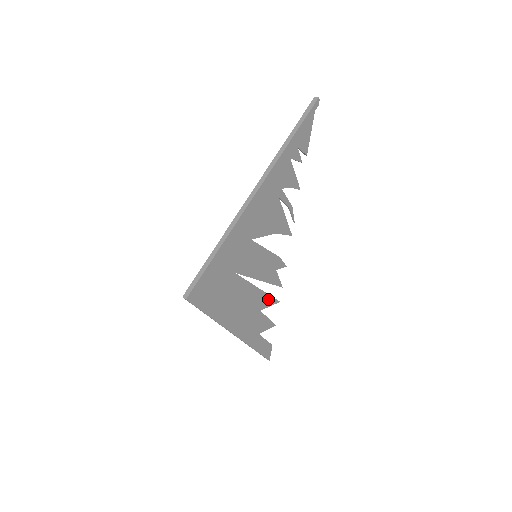
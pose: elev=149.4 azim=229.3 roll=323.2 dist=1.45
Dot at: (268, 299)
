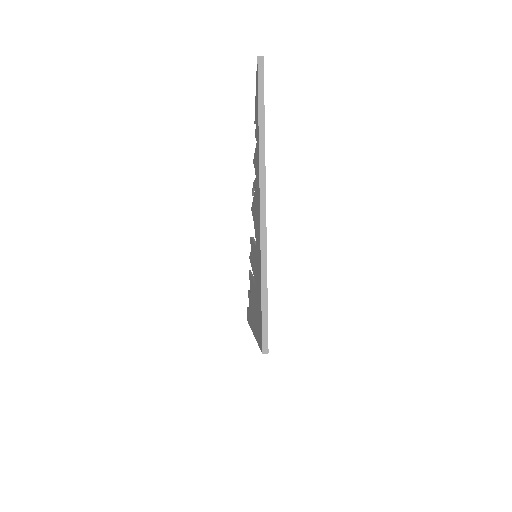
Dot at: occluded
